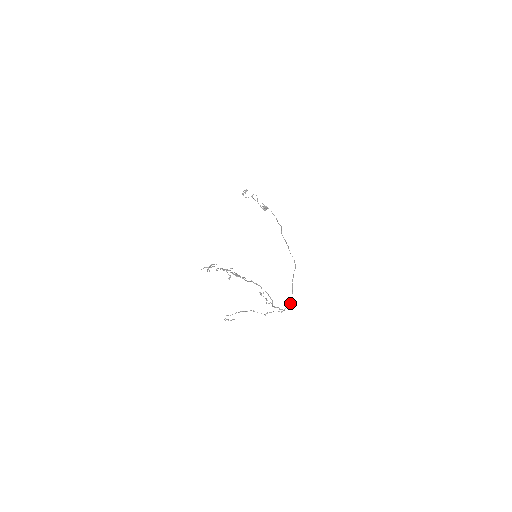
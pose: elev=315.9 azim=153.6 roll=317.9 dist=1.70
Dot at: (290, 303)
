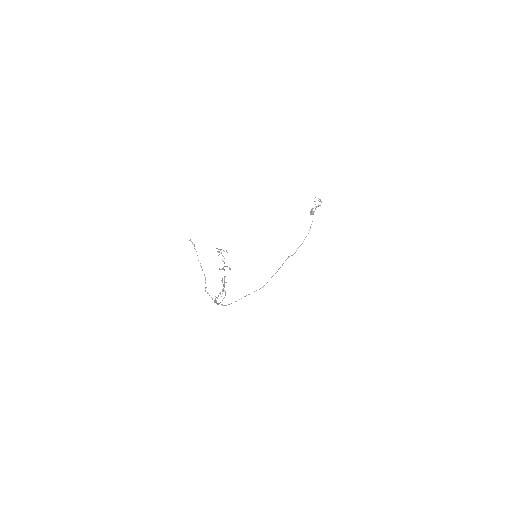
Dot at: (225, 305)
